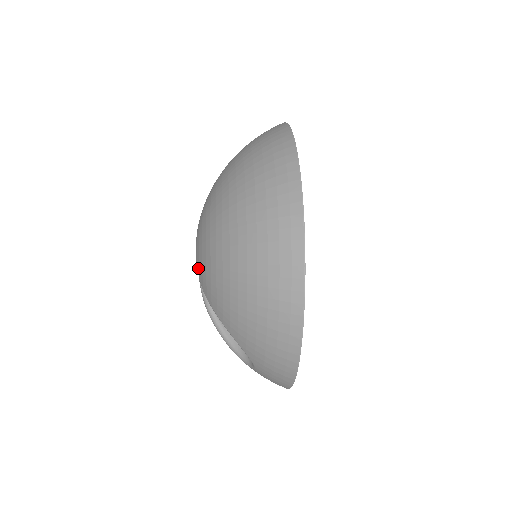
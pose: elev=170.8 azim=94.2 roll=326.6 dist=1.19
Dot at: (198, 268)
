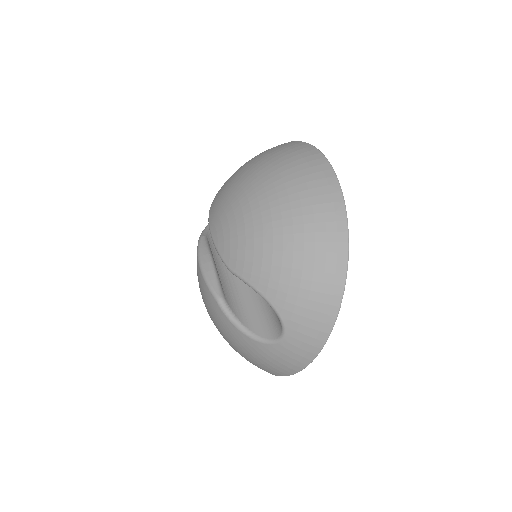
Dot at: (221, 248)
